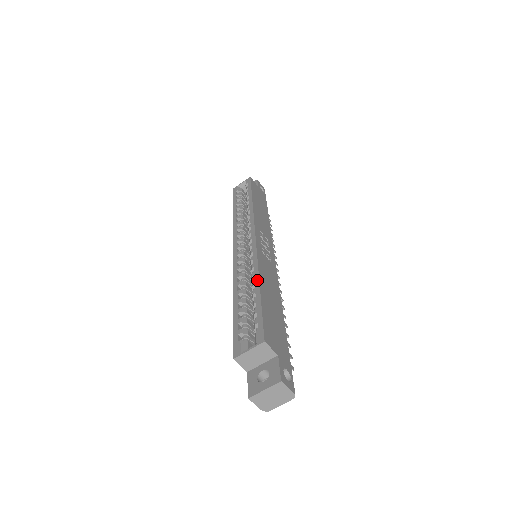
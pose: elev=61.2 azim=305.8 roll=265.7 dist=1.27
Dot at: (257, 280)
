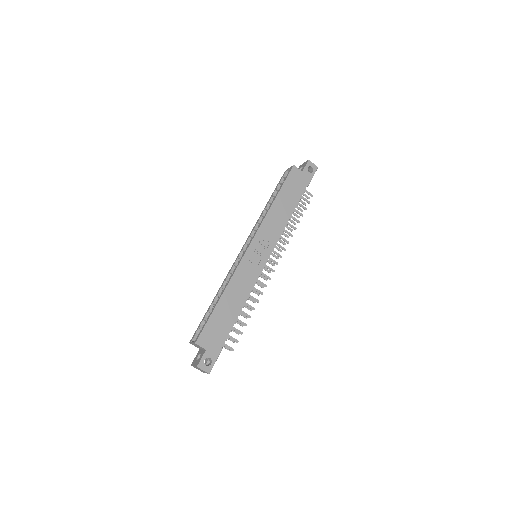
Dot at: (222, 293)
